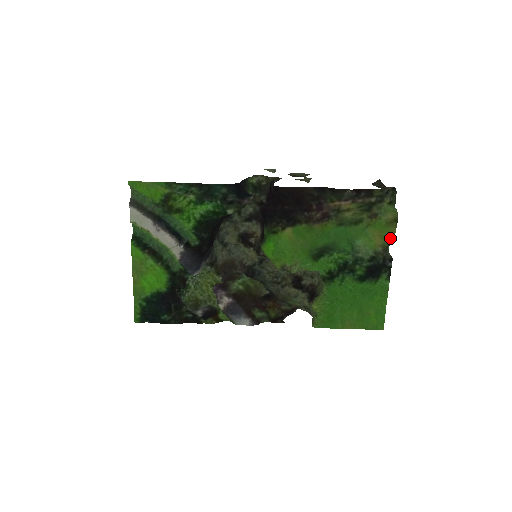
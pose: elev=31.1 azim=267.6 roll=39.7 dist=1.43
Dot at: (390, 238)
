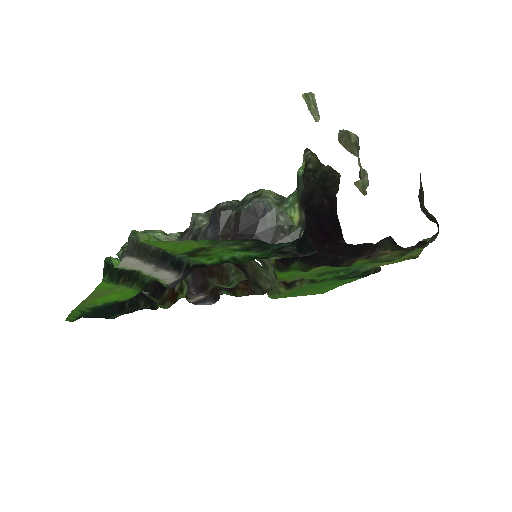
Dot at: (395, 262)
